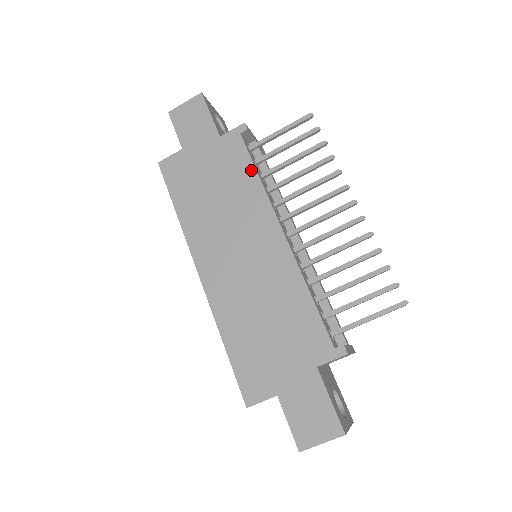
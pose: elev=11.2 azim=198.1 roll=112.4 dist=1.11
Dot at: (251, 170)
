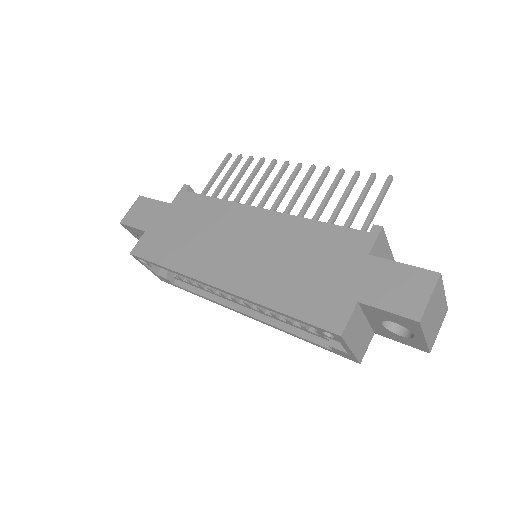
Dot at: (209, 200)
